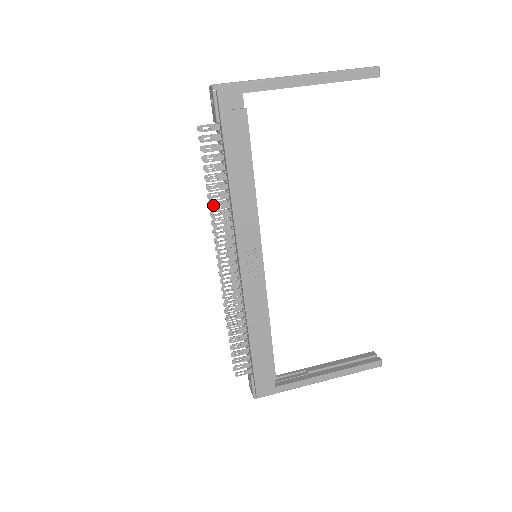
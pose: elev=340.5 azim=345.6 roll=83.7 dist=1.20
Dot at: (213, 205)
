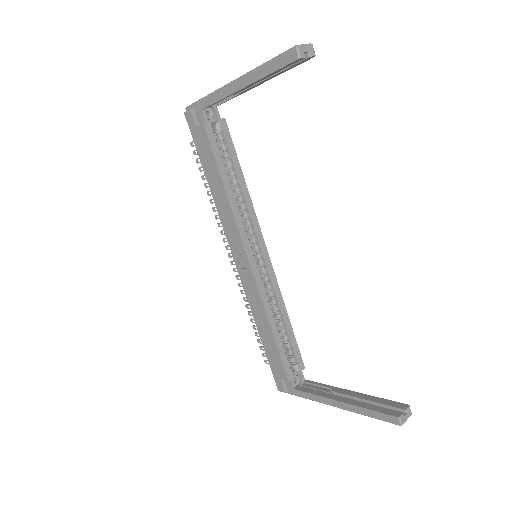
Dot at: (213, 207)
